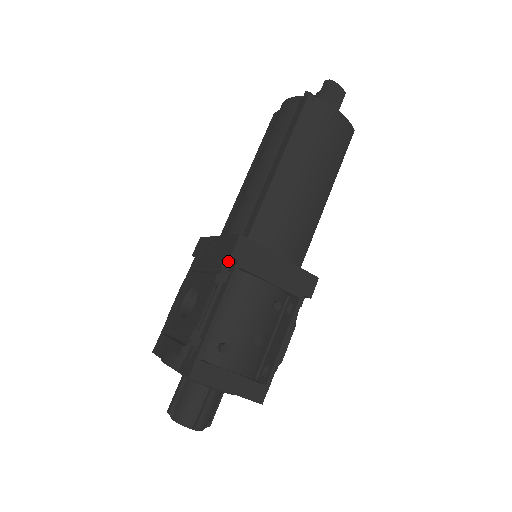
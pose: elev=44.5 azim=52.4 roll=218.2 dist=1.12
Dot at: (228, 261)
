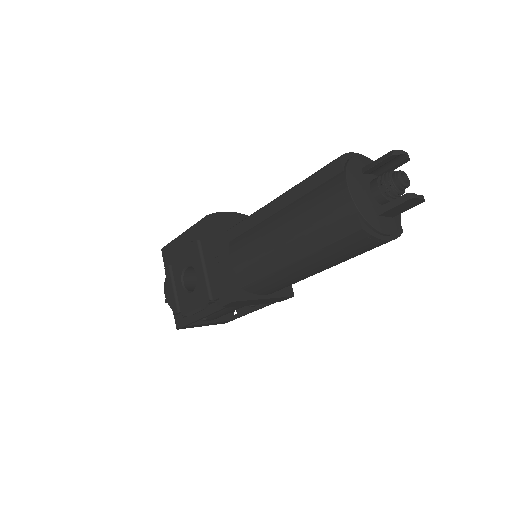
Dot at: (220, 298)
